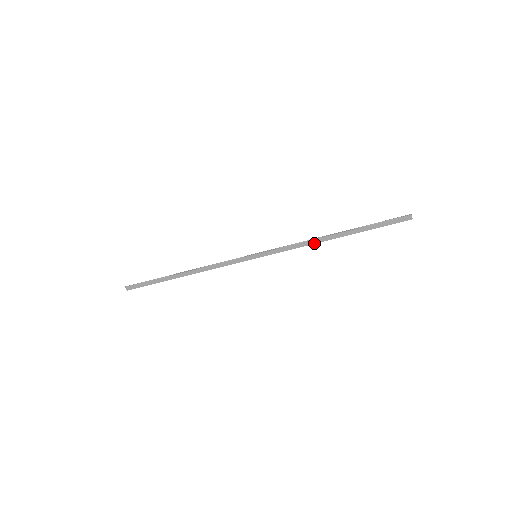
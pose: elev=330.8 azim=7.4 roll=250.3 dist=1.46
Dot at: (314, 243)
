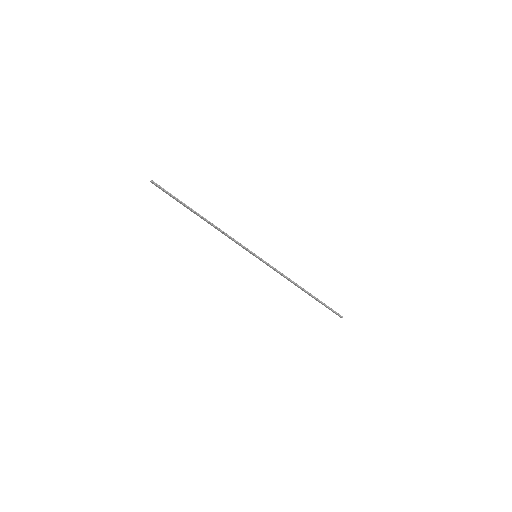
Dot at: (291, 282)
